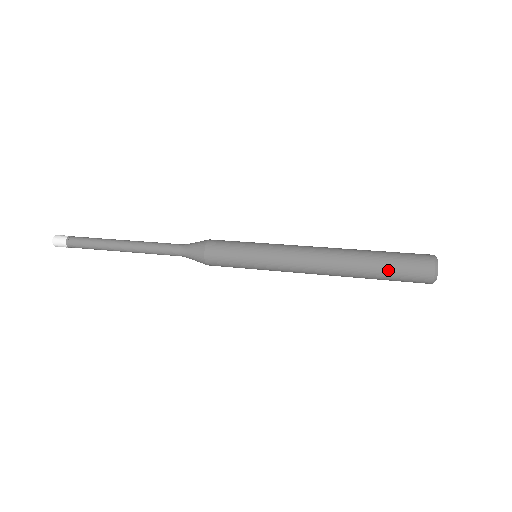
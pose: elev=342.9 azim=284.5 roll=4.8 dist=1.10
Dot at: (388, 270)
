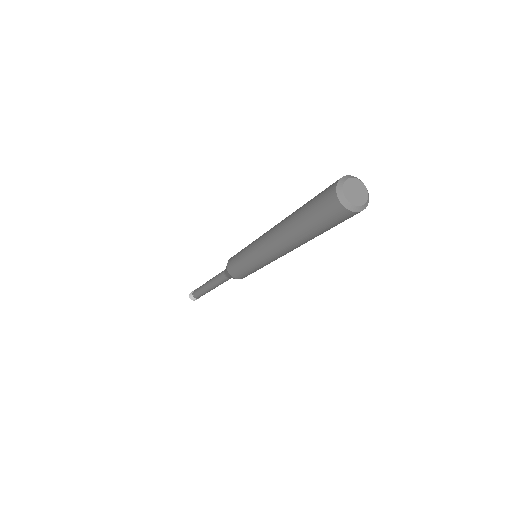
Dot at: (307, 207)
